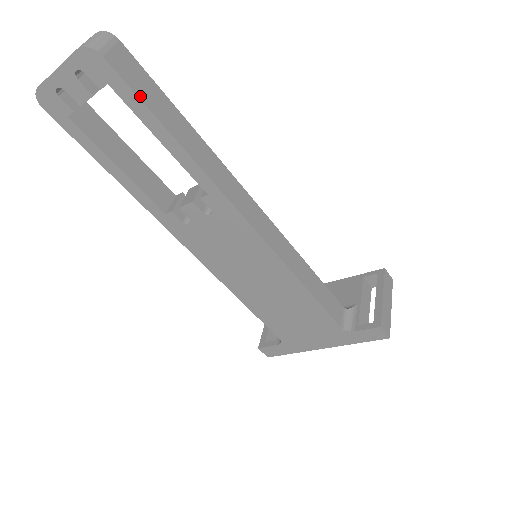
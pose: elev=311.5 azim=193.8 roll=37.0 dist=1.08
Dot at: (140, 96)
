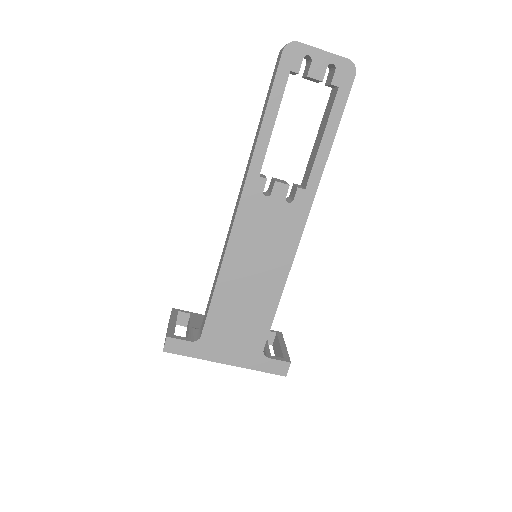
Dot at: occluded
